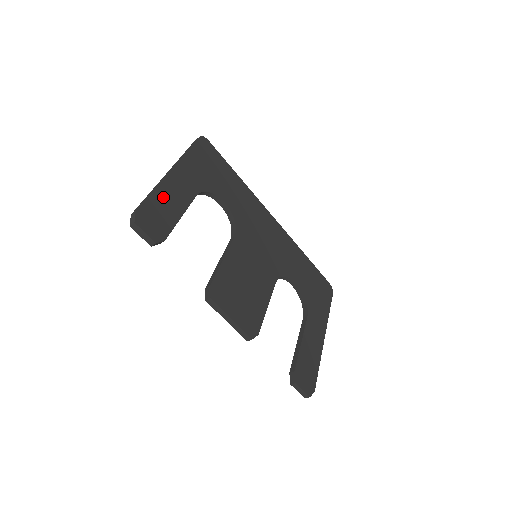
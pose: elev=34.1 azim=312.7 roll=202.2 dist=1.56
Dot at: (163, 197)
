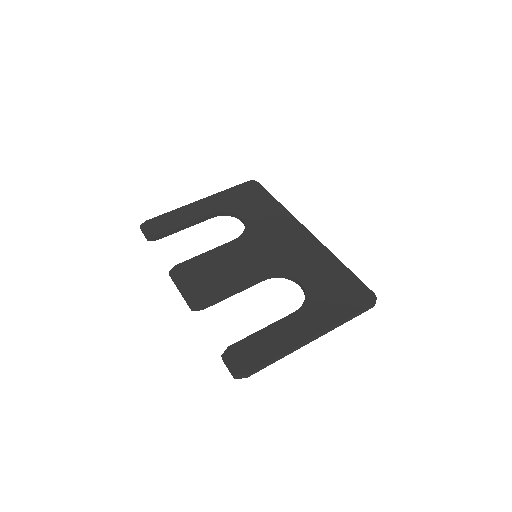
Dot at: (176, 214)
